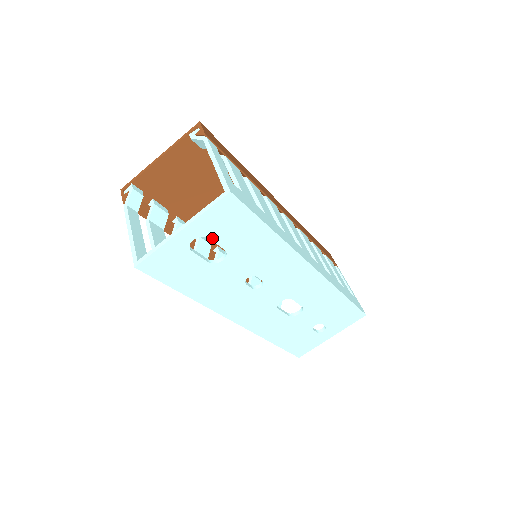
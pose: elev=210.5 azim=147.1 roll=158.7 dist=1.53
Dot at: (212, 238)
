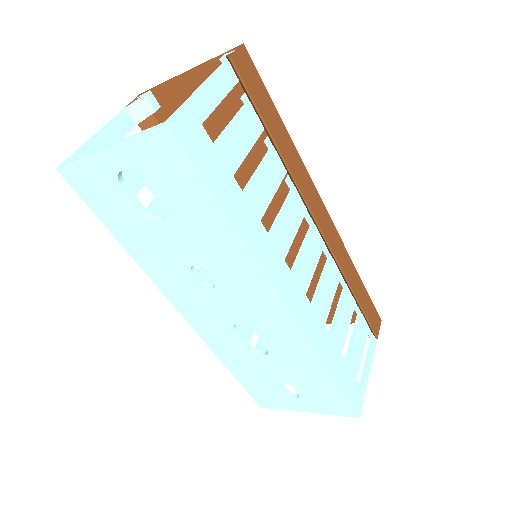
Dot at: (146, 182)
